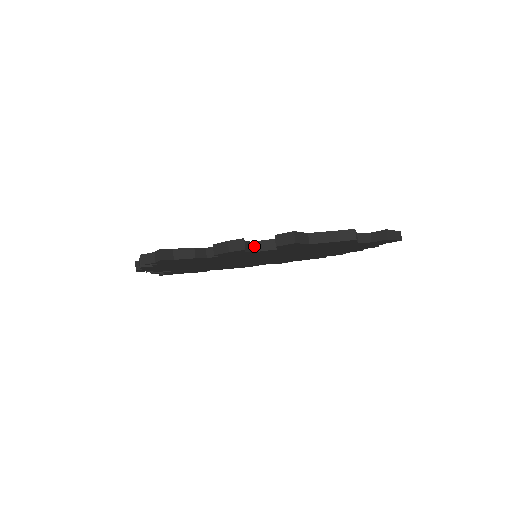
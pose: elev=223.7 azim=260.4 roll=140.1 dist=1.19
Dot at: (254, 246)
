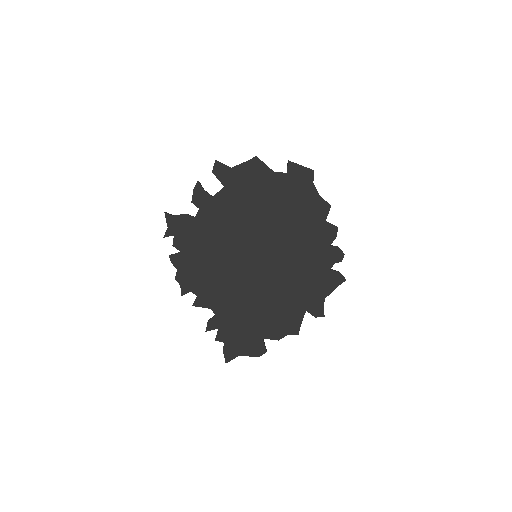
Dot at: (214, 196)
